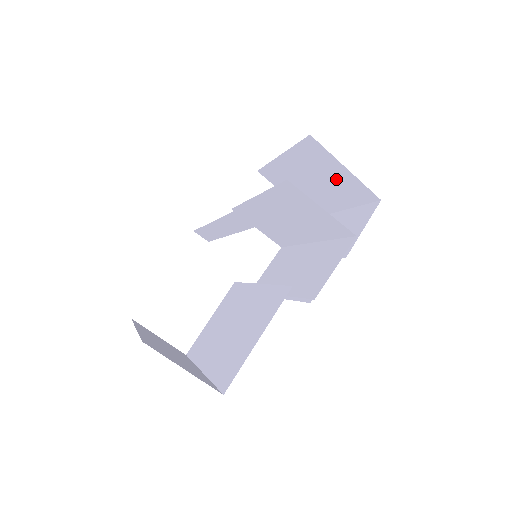
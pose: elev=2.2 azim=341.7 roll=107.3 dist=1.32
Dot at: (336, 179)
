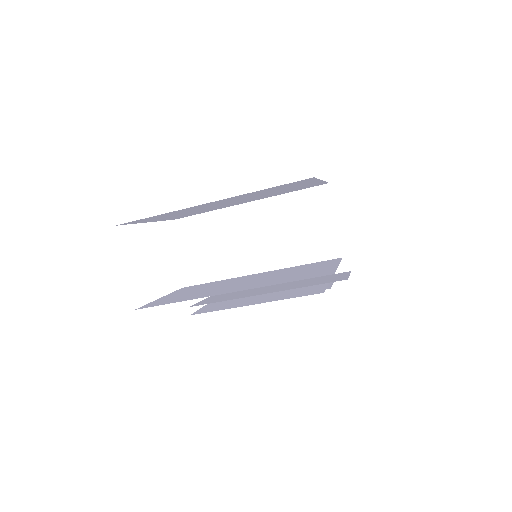
Dot at: occluded
